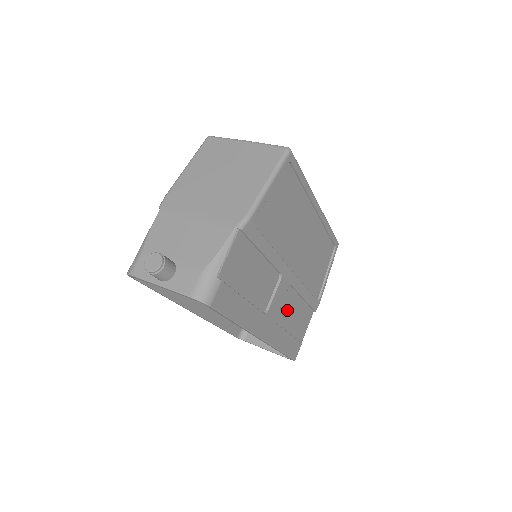
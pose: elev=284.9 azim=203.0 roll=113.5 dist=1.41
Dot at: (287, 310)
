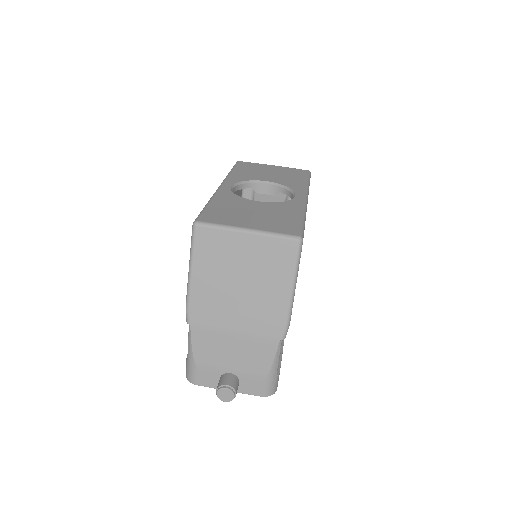
Dot at: occluded
